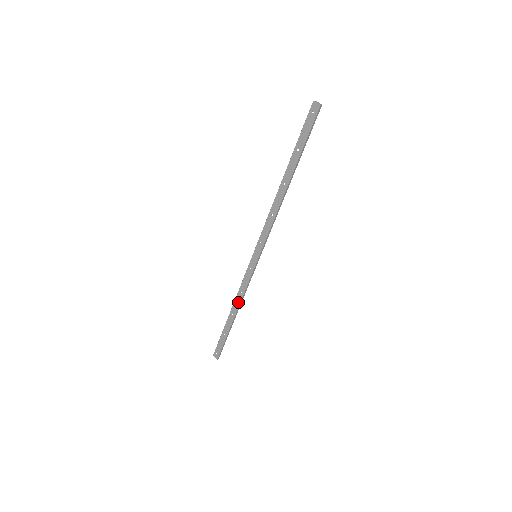
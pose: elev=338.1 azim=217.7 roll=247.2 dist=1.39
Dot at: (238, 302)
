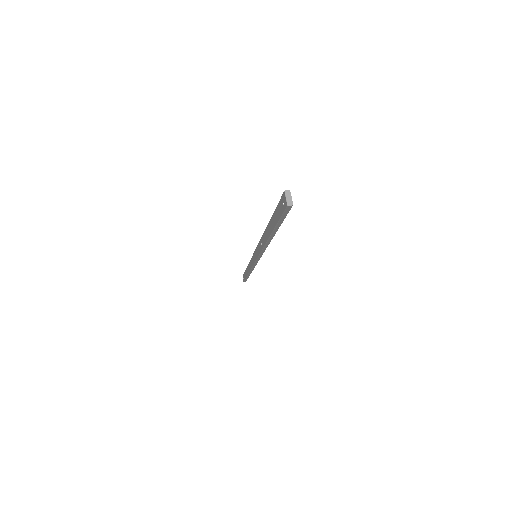
Dot at: (249, 268)
